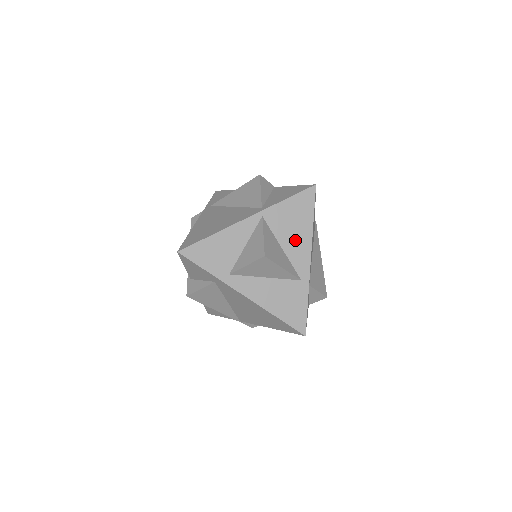
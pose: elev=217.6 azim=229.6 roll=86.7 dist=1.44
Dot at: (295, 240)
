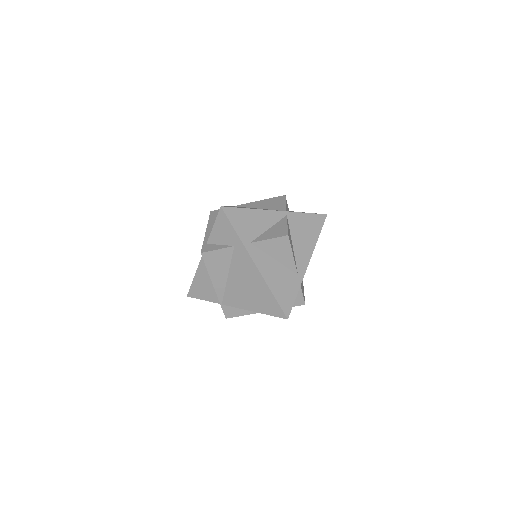
Dot at: (303, 244)
